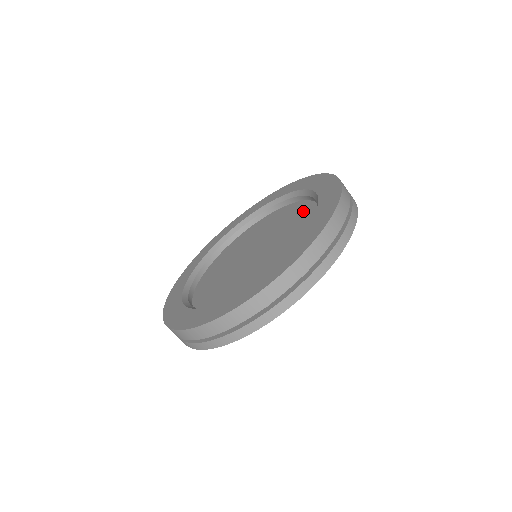
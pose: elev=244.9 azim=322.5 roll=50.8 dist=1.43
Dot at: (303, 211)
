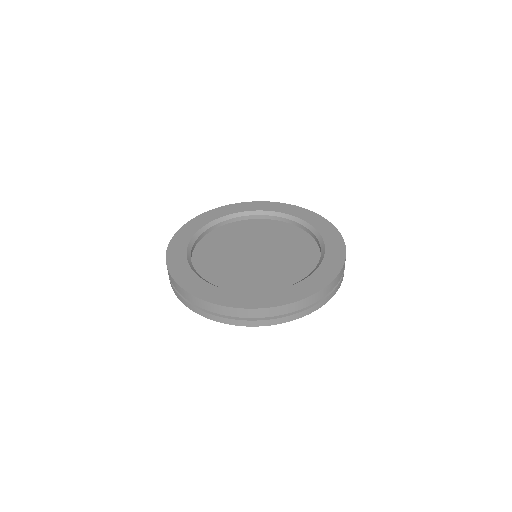
Dot at: (288, 230)
